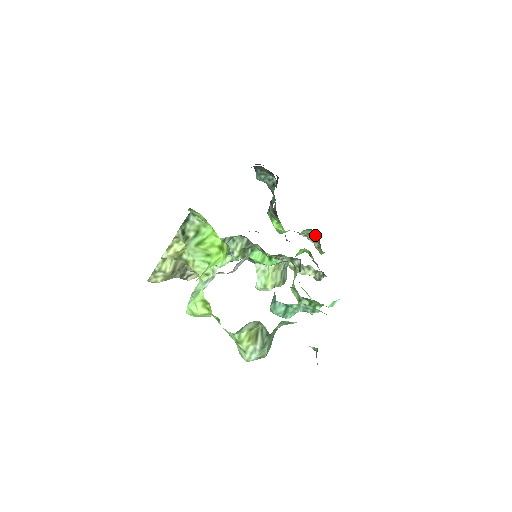
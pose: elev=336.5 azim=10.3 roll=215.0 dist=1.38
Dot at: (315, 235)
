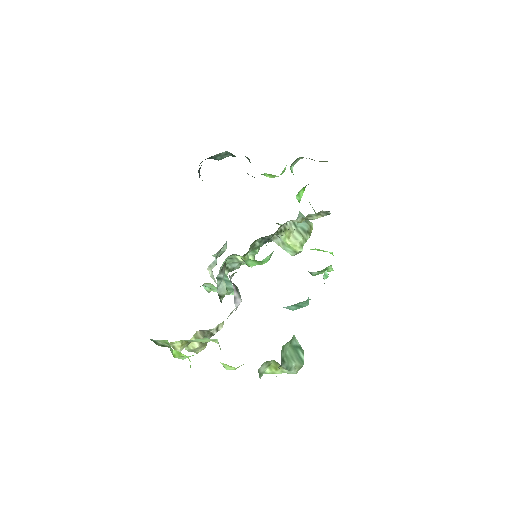
Dot at: occluded
